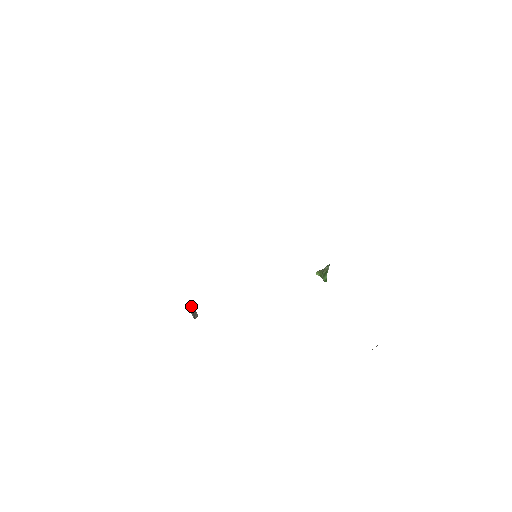
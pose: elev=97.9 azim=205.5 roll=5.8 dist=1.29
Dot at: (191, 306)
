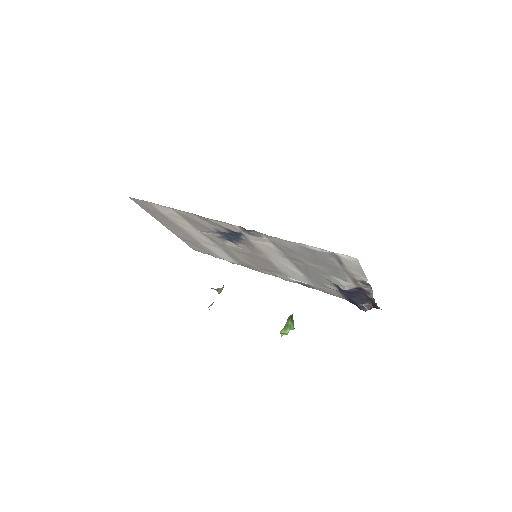
Dot at: occluded
